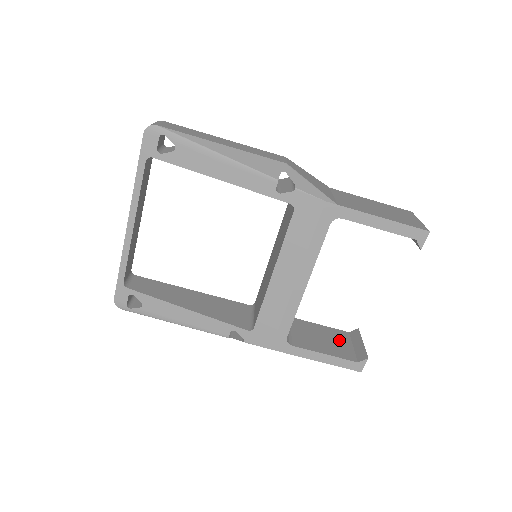
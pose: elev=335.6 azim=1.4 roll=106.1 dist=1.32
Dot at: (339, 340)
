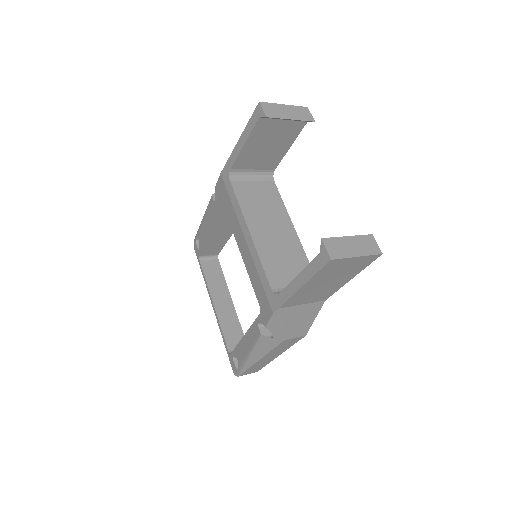
Dot at: occluded
